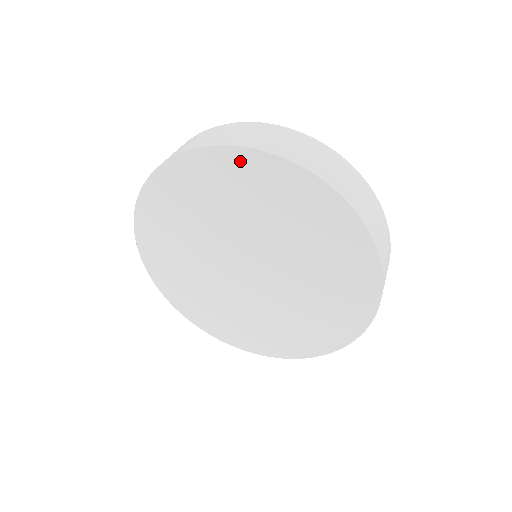
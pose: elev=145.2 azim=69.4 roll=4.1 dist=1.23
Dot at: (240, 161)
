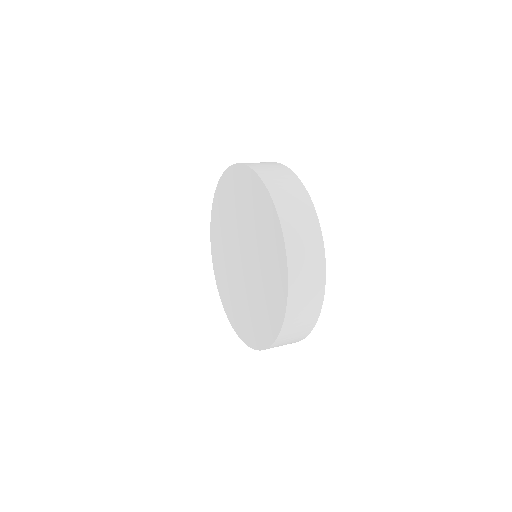
Dot at: (223, 184)
